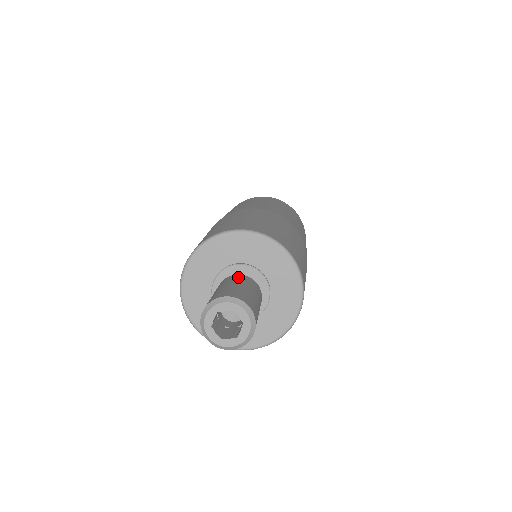
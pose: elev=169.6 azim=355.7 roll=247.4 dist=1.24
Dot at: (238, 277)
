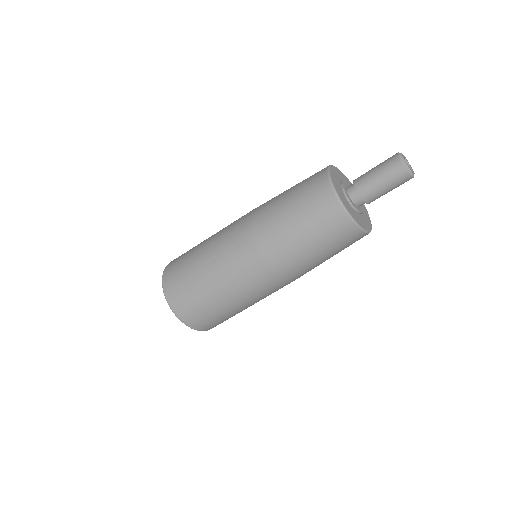
Dot at: occluded
